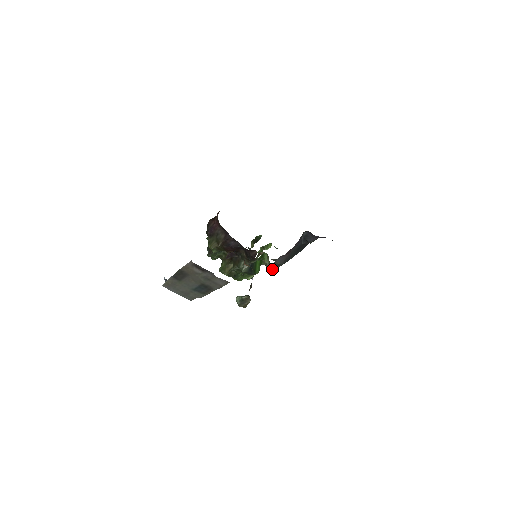
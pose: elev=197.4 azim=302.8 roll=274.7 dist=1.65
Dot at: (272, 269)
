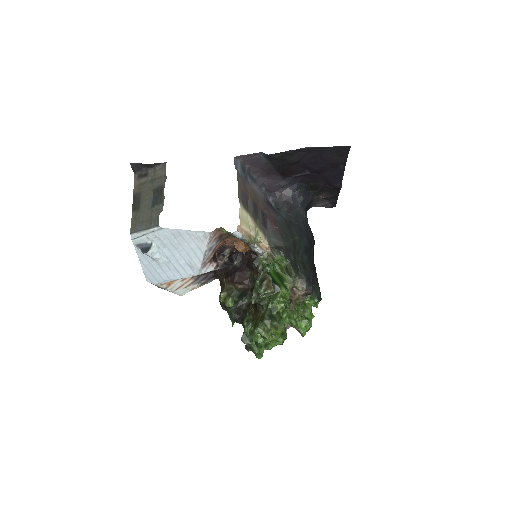
Dot at: (277, 250)
